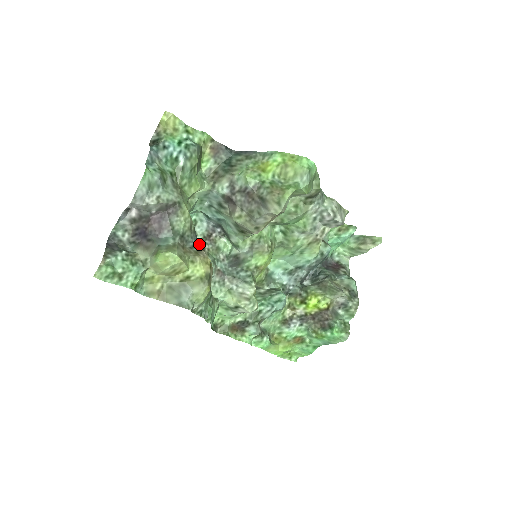
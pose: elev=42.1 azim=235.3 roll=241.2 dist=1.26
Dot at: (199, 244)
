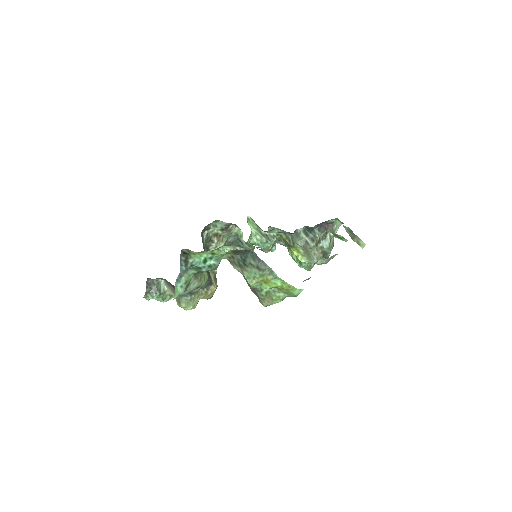
Dot at: (210, 283)
